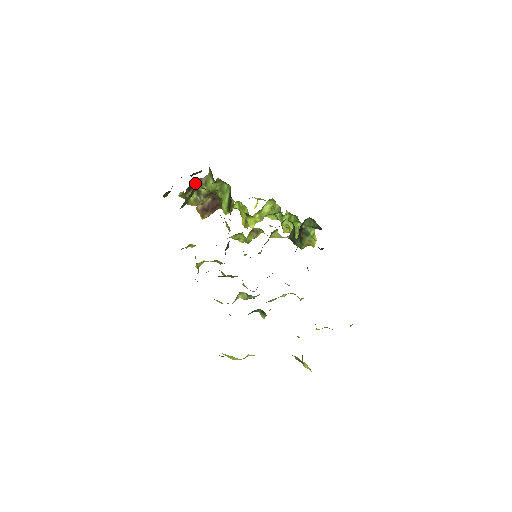
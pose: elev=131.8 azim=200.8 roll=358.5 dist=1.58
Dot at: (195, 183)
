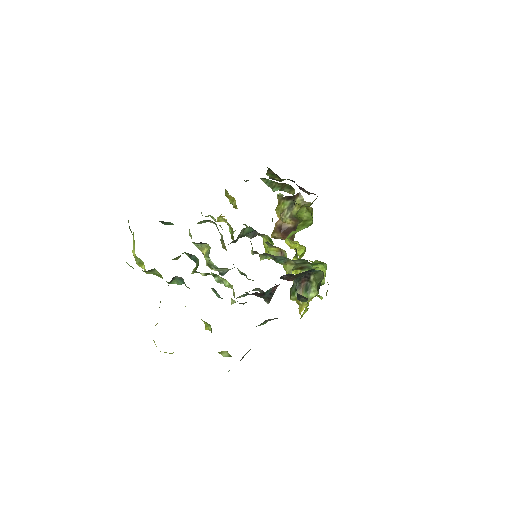
Dot at: (296, 198)
